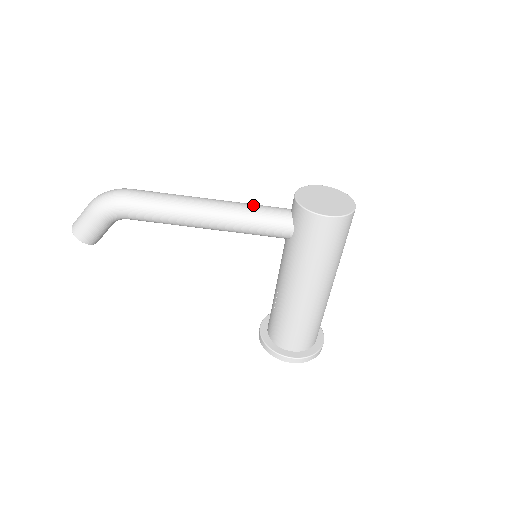
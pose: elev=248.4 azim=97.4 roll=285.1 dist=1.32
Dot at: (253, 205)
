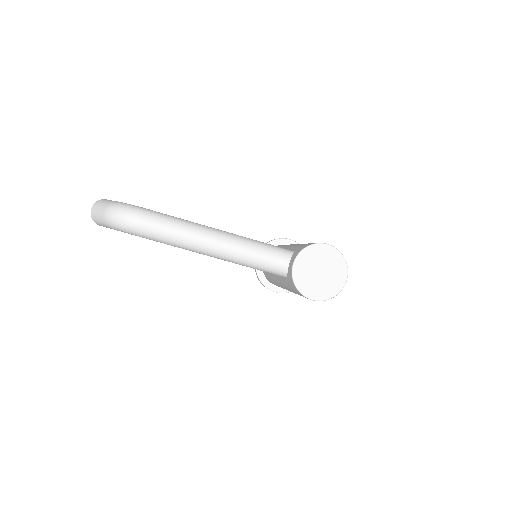
Dot at: (255, 252)
